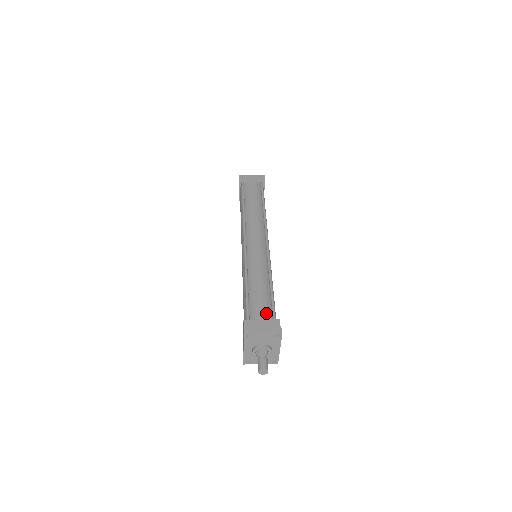
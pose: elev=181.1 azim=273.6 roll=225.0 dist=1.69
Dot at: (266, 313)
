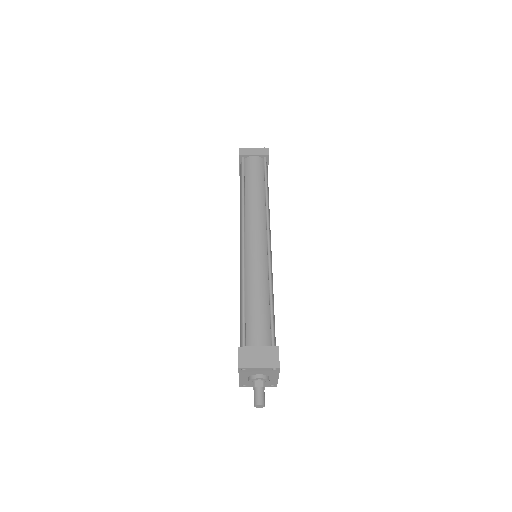
Dot at: (264, 337)
